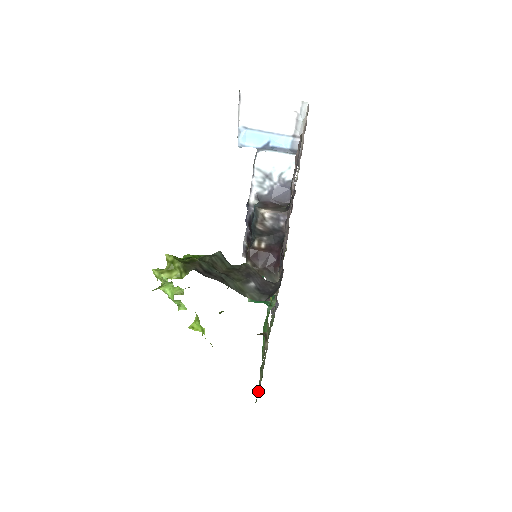
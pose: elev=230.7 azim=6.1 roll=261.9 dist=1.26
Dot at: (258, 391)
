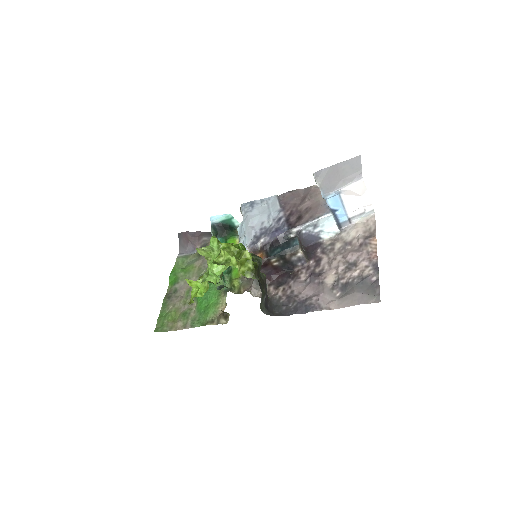
Dot at: (168, 327)
